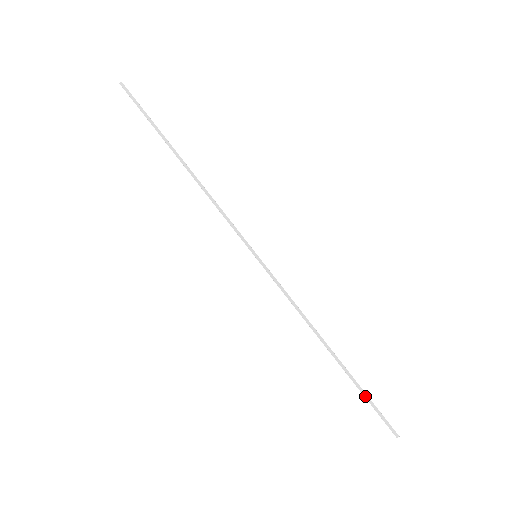
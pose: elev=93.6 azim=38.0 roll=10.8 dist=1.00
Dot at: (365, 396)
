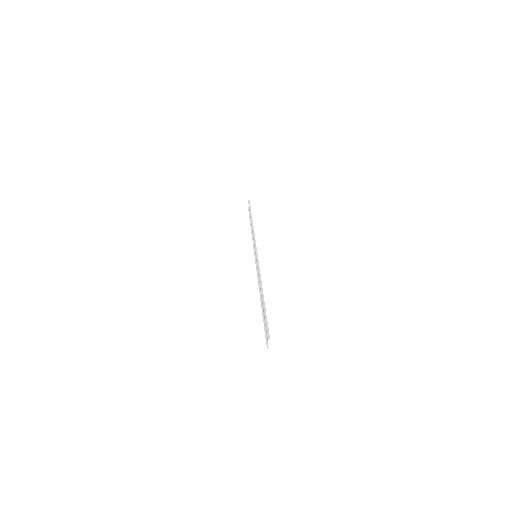
Dot at: (265, 315)
